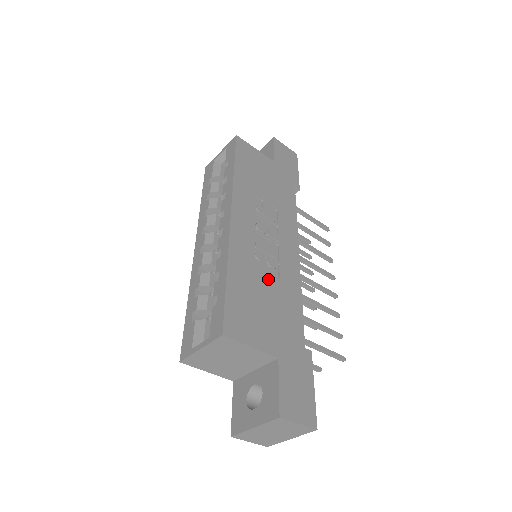
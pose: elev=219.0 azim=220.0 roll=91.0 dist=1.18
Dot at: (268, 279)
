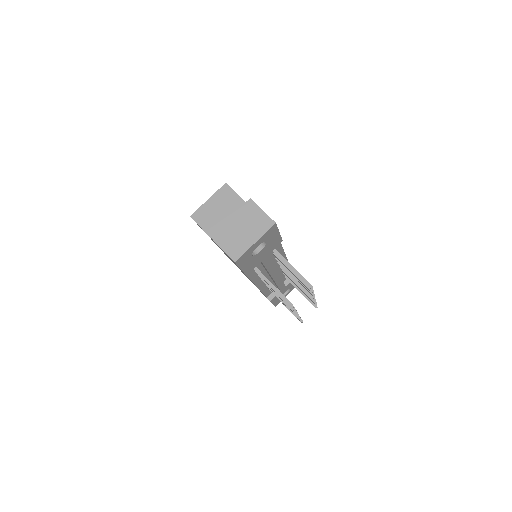
Dot at: occluded
